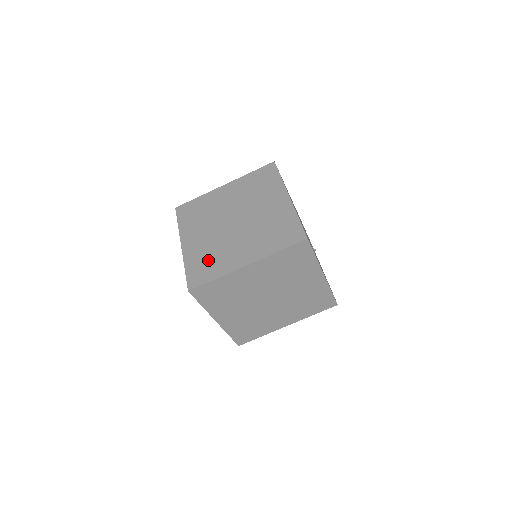
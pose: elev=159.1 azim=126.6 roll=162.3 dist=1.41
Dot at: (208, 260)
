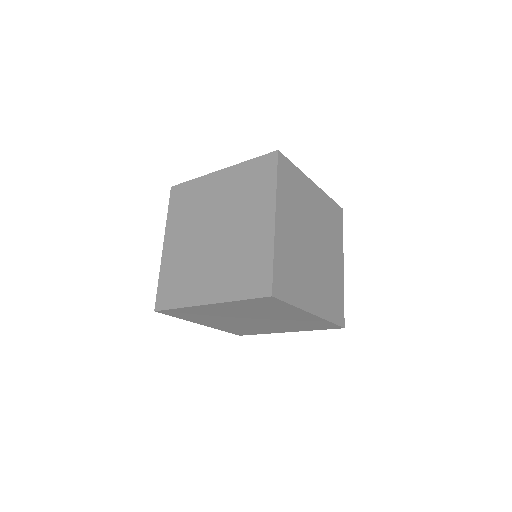
Dot at: (244, 267)
